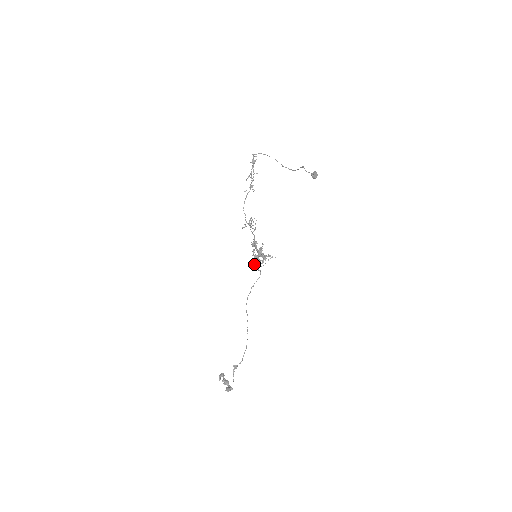
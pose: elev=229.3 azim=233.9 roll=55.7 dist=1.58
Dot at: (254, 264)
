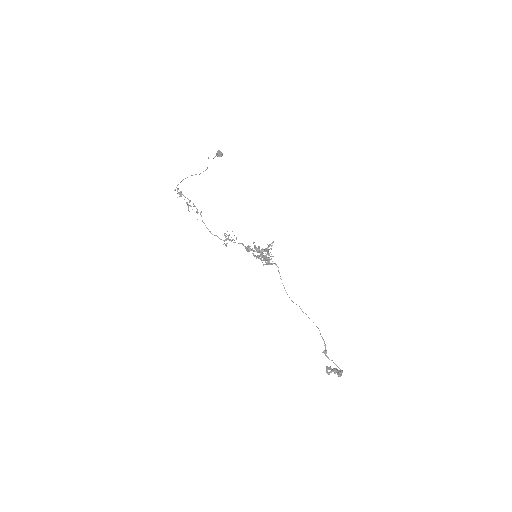
Dot at: occluded
